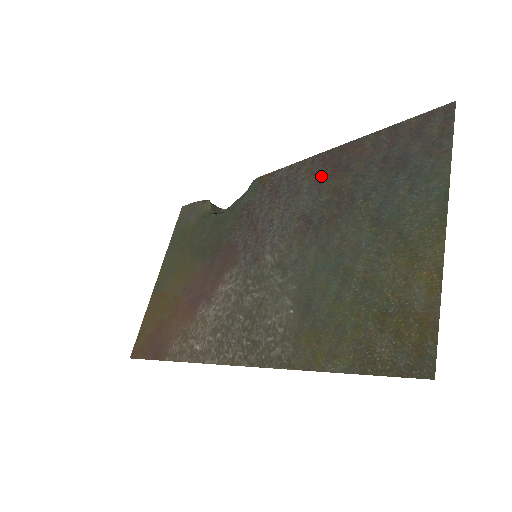
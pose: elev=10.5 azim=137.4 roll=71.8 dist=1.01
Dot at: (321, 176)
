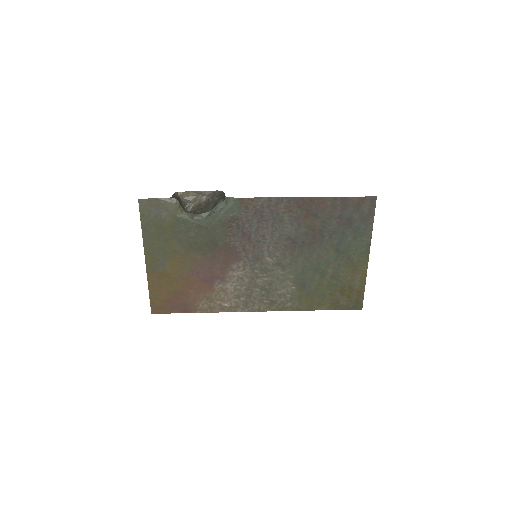
Dot at: (298, 215)
